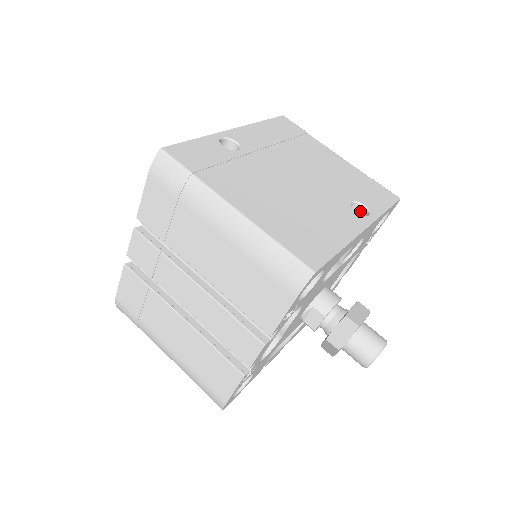
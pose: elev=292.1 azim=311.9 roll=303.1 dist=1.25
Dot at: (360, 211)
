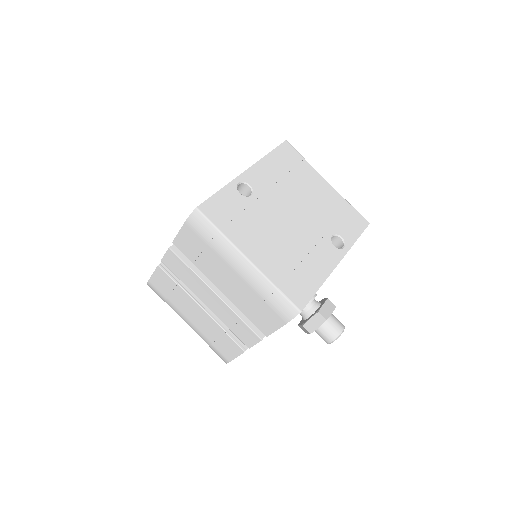
Dot at: (338, 240)
